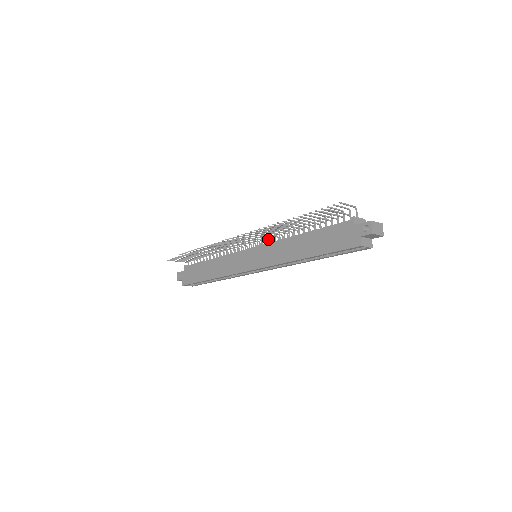
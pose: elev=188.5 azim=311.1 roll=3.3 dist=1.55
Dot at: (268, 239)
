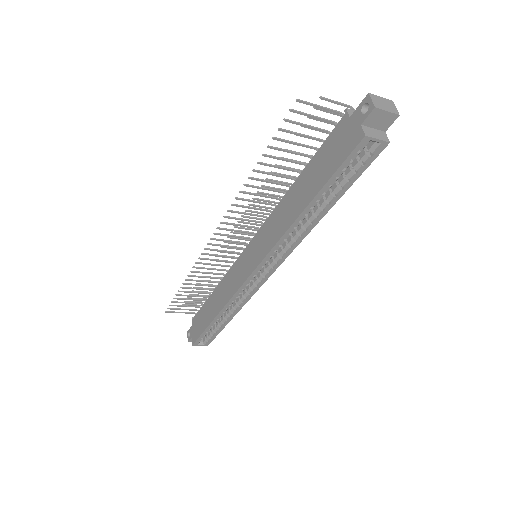
Dot at: (262, 222)
